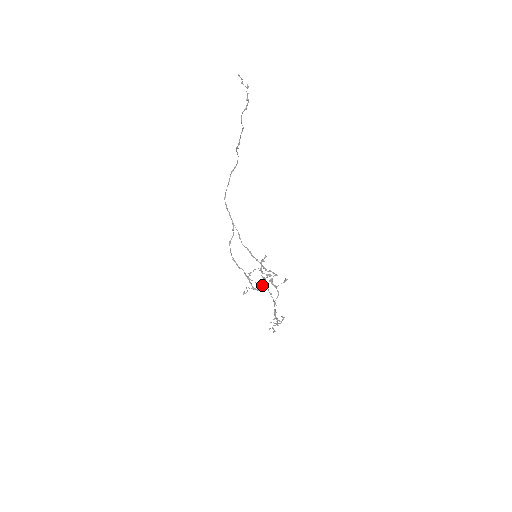
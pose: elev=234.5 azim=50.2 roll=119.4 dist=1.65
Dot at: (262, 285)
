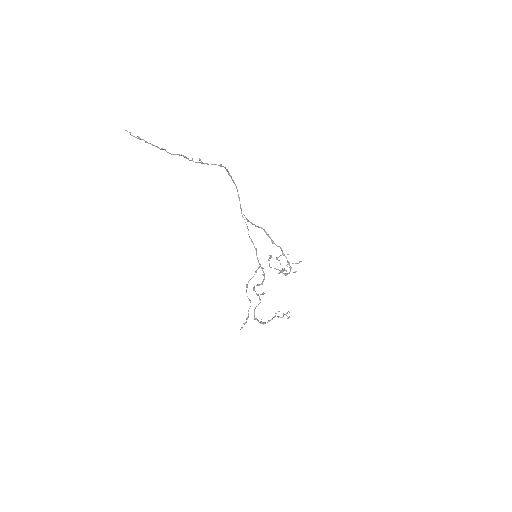
Dot at: occluded
